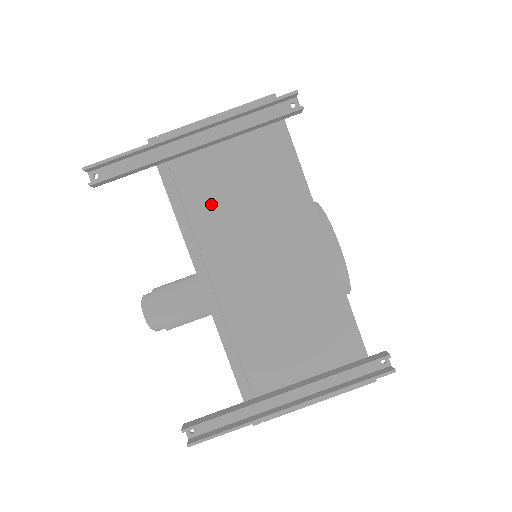
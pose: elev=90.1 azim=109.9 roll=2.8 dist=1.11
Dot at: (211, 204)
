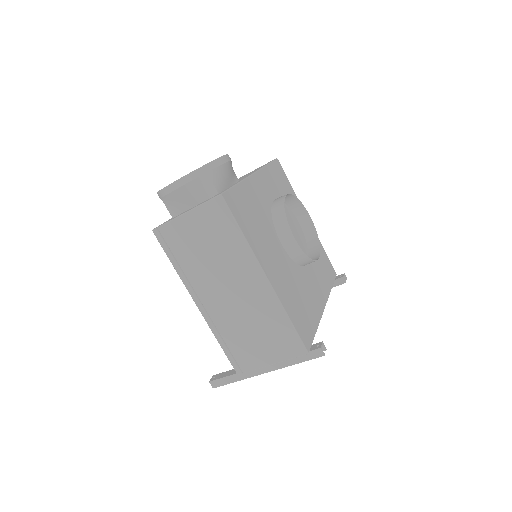
Dot at: occluded
